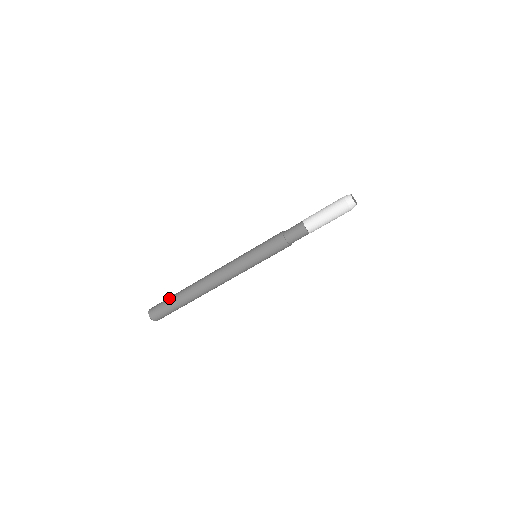
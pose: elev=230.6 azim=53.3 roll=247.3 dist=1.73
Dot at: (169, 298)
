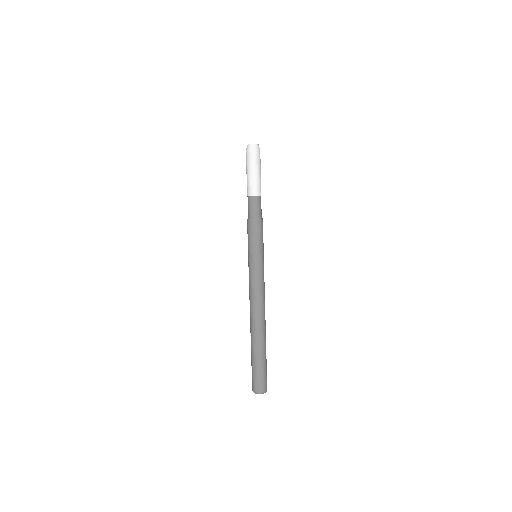
Dot at: (251, 361)
